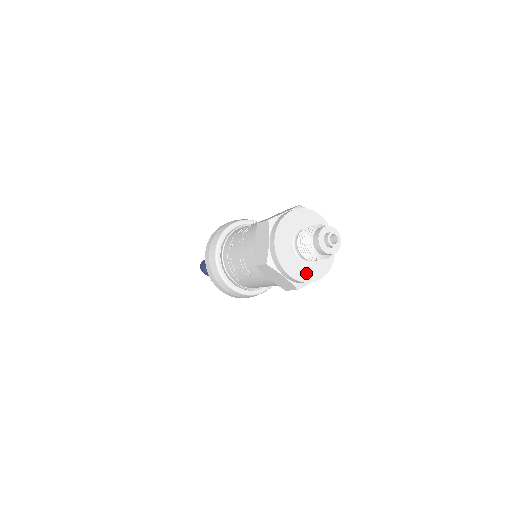
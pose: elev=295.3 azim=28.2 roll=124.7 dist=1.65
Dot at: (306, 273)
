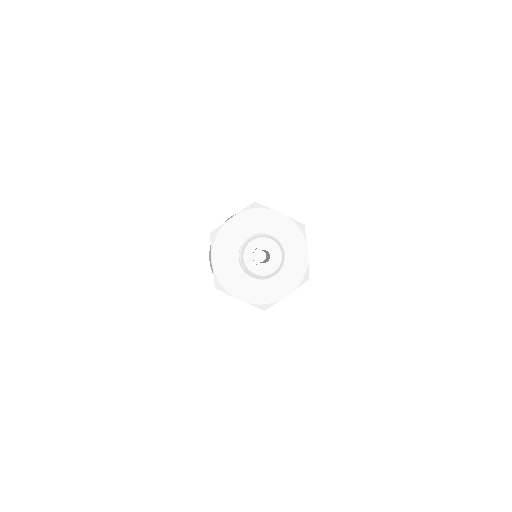
Dot at: (265, 292)
